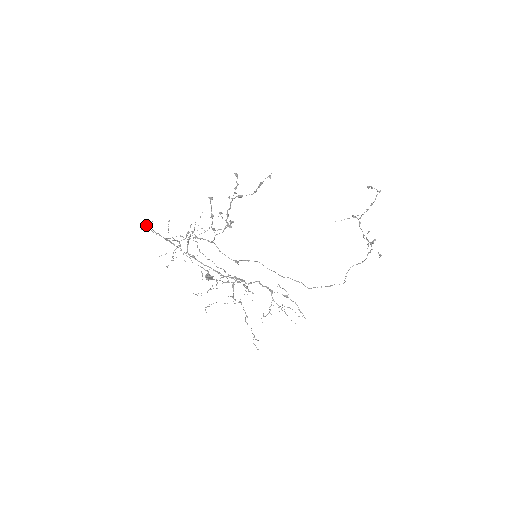
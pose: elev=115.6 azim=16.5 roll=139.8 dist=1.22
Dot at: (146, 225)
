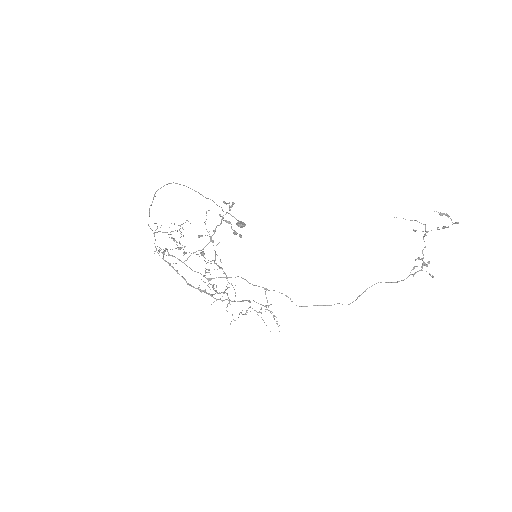
Dot at: (168, 183)
